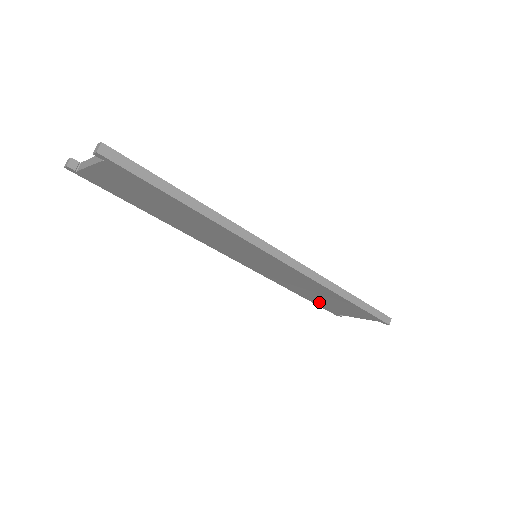
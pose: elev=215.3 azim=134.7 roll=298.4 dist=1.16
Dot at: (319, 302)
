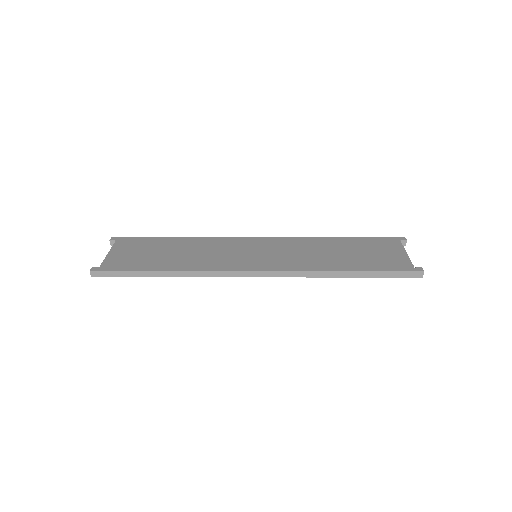
Dot at: occluded
